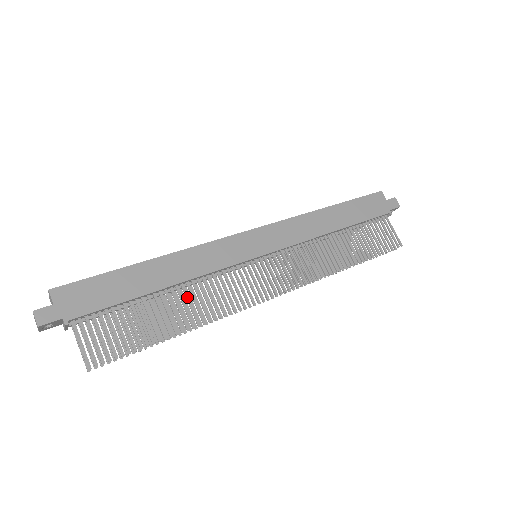
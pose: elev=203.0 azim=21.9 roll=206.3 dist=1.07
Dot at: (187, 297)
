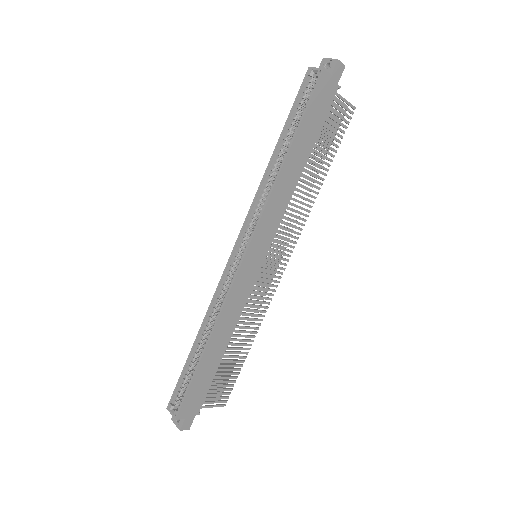
Dot at: (240, 332)
